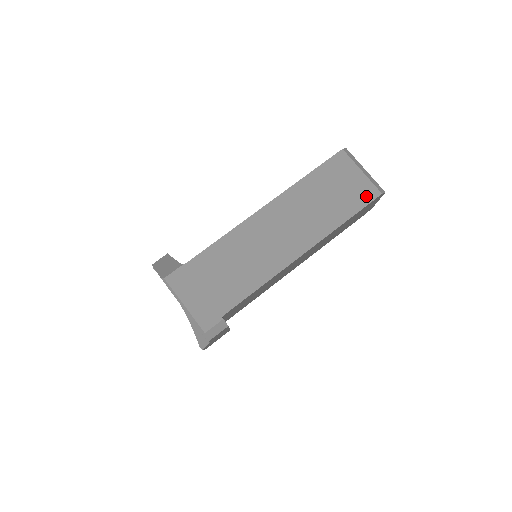
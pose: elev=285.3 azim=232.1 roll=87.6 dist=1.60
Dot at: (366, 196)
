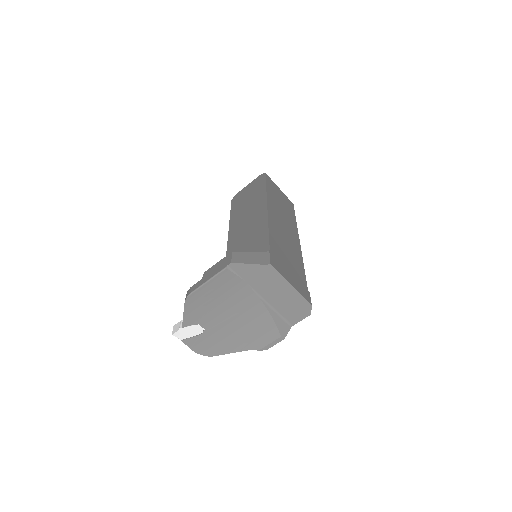
Dot at: (291, 205)
